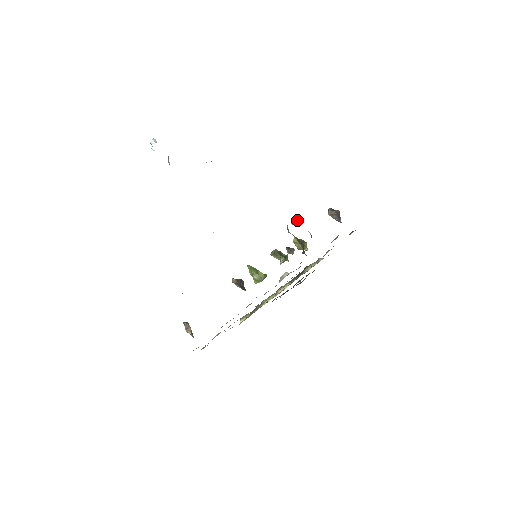
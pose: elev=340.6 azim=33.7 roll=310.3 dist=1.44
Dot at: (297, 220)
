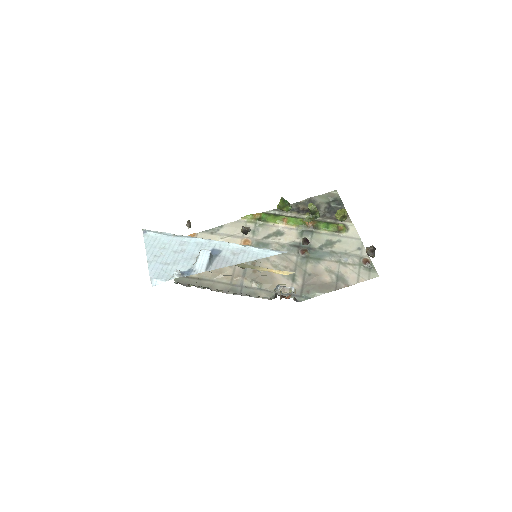
Dot at: (289, 290)
